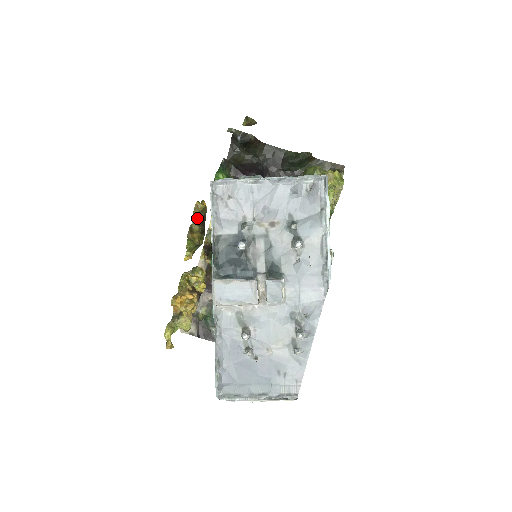
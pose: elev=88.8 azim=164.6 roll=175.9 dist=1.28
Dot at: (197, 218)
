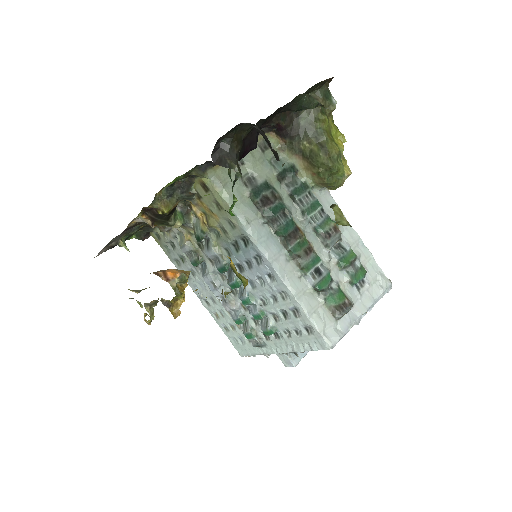
Dot at: occluded
